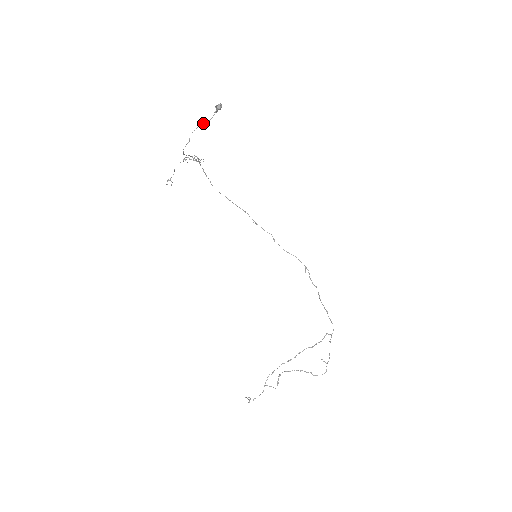
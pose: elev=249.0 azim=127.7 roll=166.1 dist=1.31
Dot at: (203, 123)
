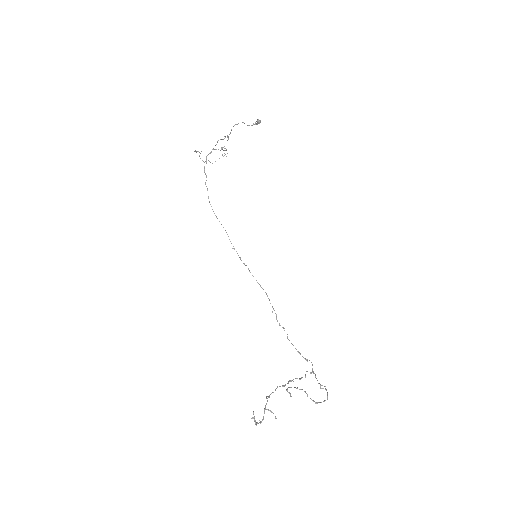
Dot at: occluded
